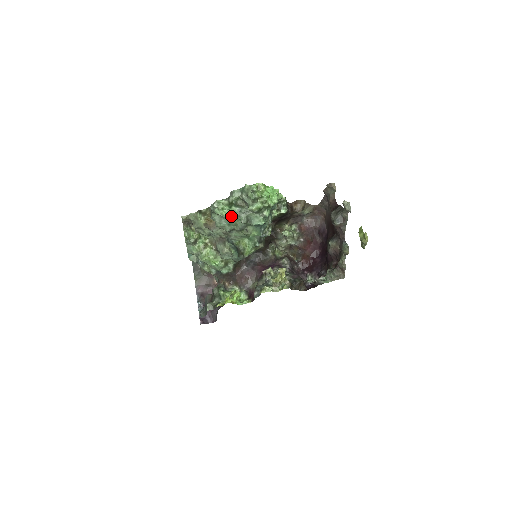
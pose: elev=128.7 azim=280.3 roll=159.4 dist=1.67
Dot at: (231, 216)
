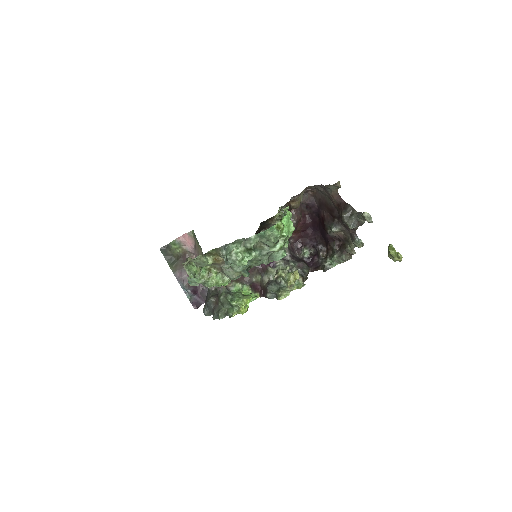
Dot at: (251, 260)
